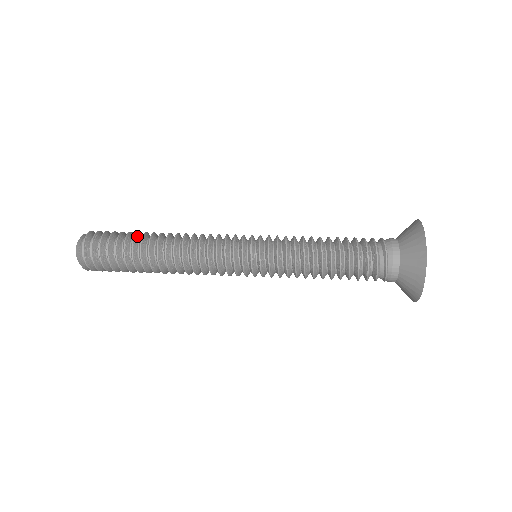
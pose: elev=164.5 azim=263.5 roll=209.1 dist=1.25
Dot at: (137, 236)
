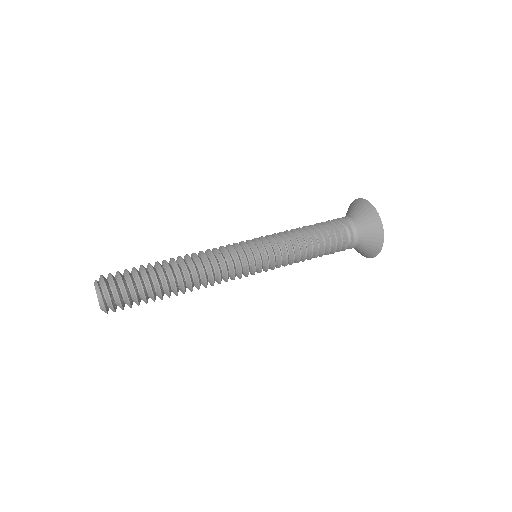
Dot at: (154, 269)
